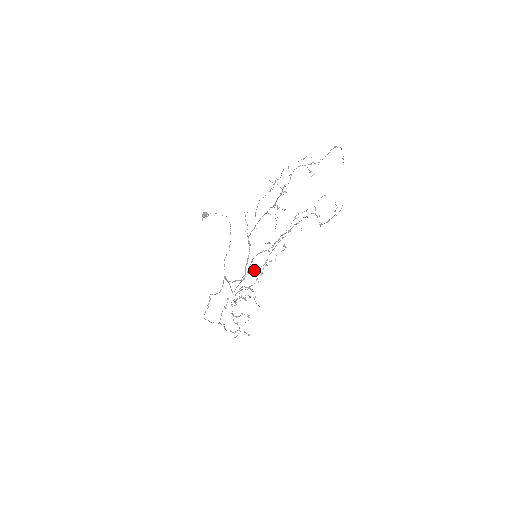
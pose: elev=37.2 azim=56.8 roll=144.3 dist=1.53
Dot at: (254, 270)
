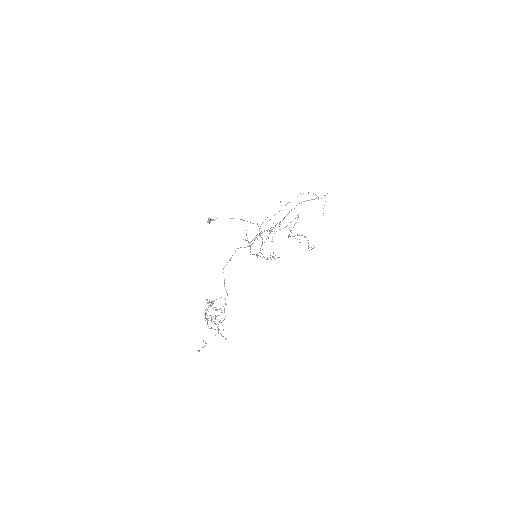
Dot at: (262, 257)
